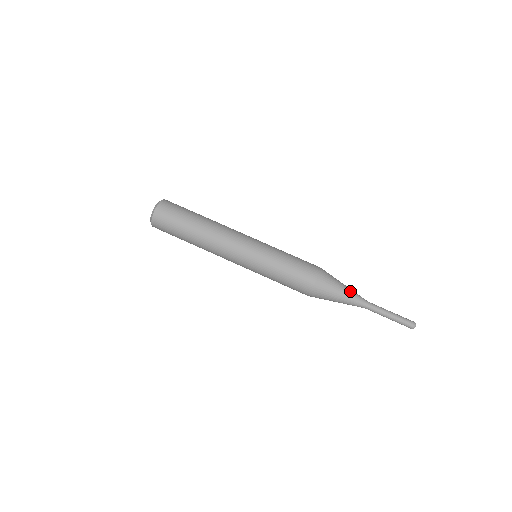
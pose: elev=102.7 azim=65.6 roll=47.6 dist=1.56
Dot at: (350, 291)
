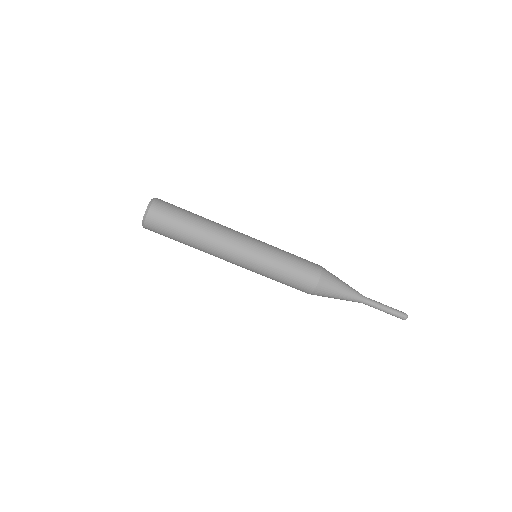
Dot at: (349, 289)
